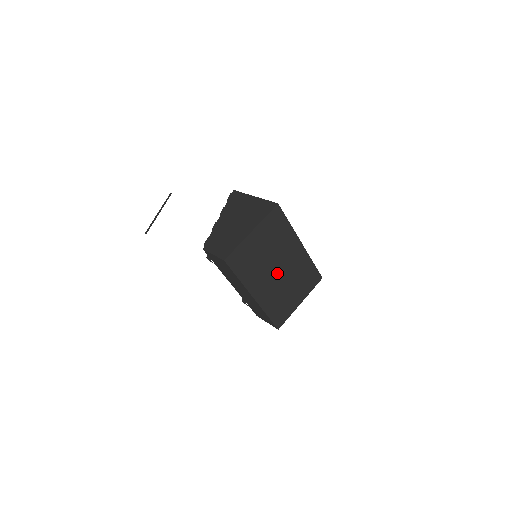
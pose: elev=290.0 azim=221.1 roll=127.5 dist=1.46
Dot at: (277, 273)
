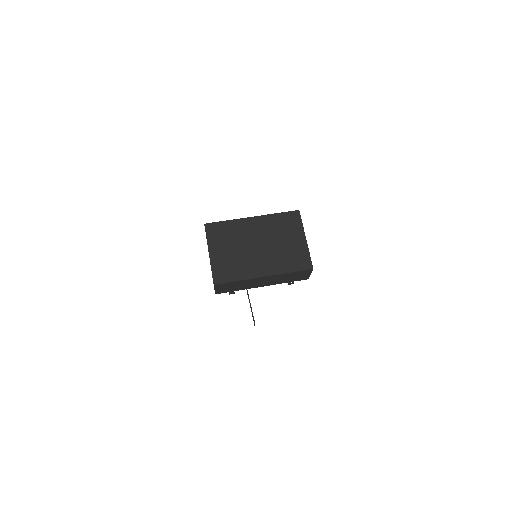
Dot at: (260, 248)
